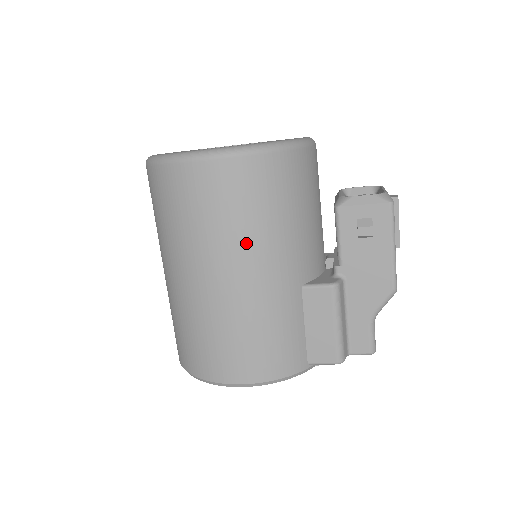
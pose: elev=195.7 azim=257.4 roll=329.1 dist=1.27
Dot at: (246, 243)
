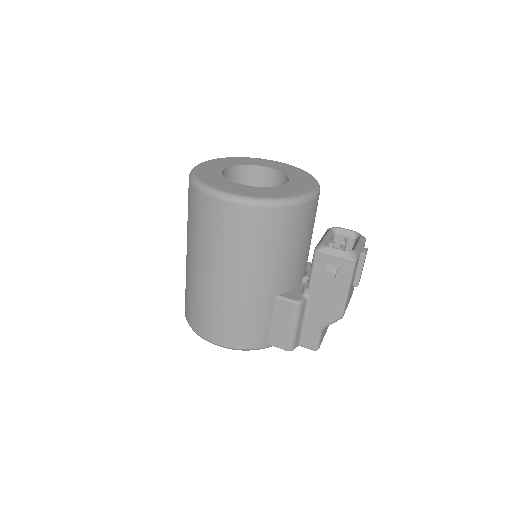
Dot at: (242, 262)
